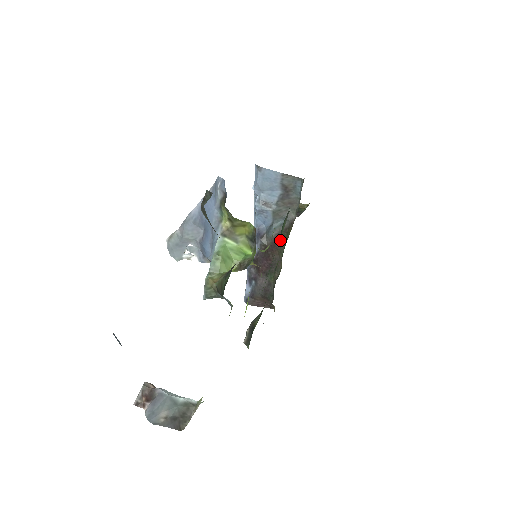
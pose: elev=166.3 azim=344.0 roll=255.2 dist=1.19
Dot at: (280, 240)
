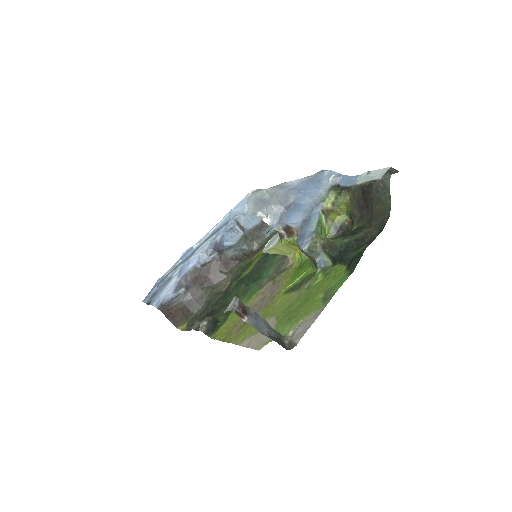
Dot at: (236, 261)
